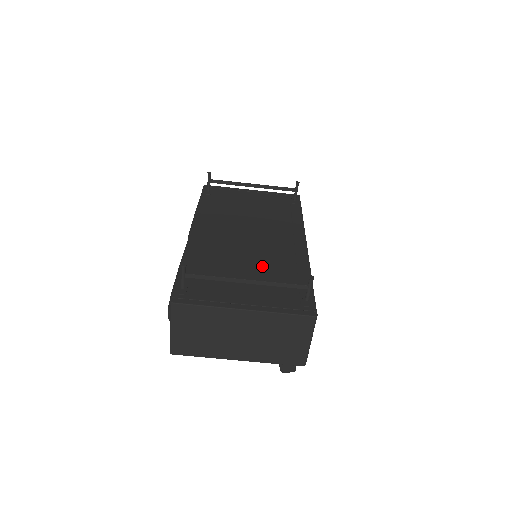
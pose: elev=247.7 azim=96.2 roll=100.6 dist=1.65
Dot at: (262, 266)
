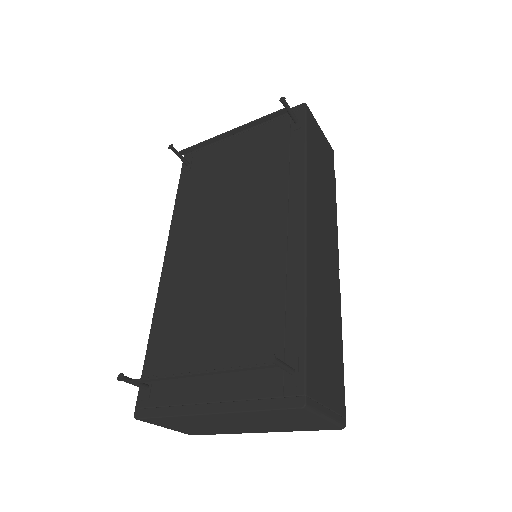
Dot at: (239, 307)
